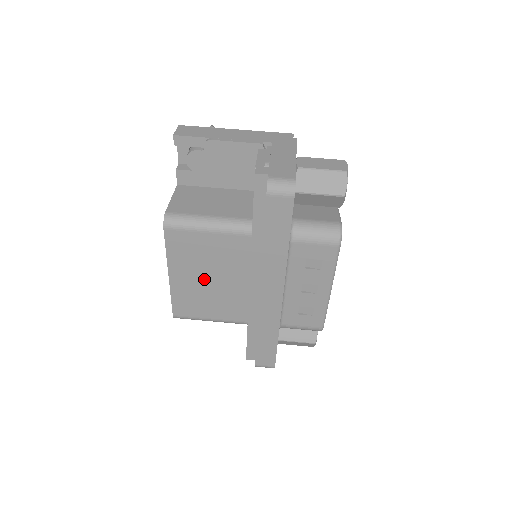
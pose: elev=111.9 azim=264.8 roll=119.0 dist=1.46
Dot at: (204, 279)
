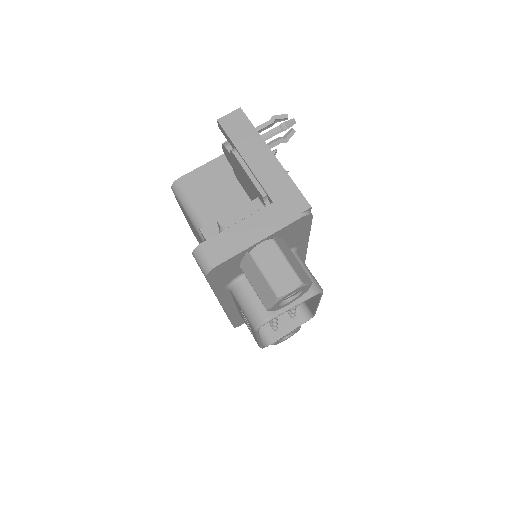
Dot at: occluded
